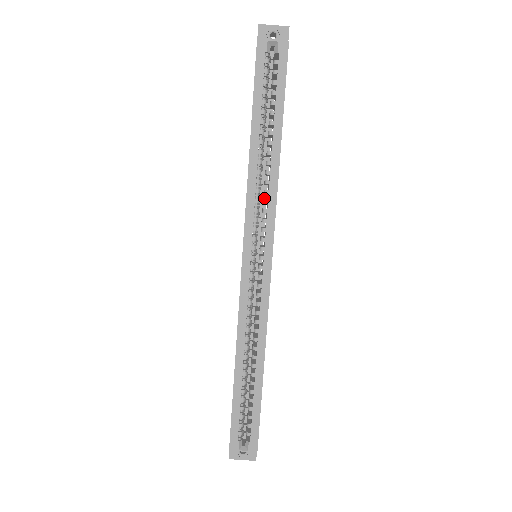
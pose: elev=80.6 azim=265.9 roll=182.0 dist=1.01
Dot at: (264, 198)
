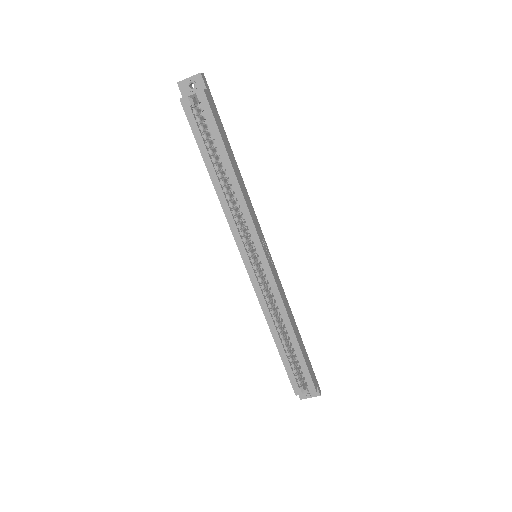
Dot at: occluded
